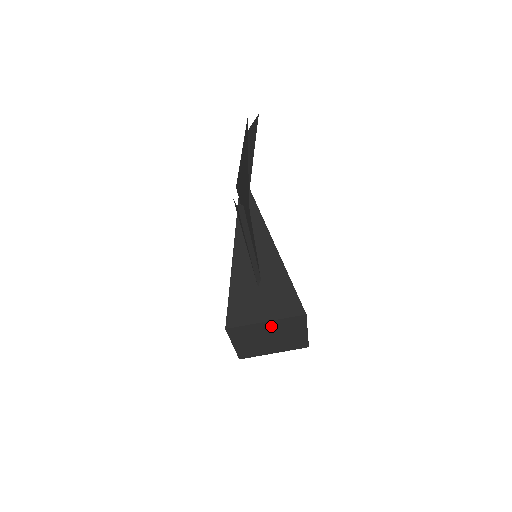
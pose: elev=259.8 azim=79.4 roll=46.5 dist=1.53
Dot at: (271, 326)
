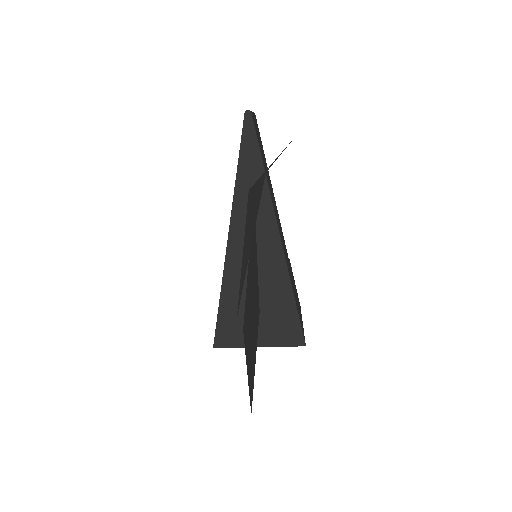
Dot at: occluded
